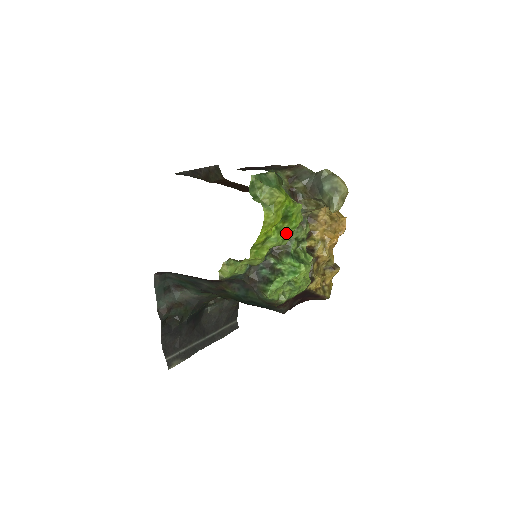
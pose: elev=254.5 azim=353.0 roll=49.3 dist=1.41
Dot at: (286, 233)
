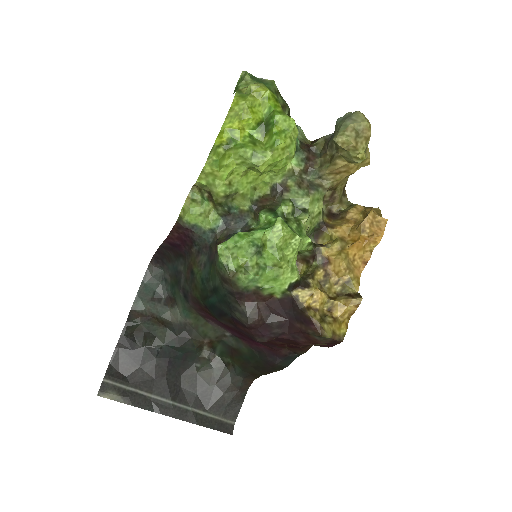
Dot at: (262, 148)
